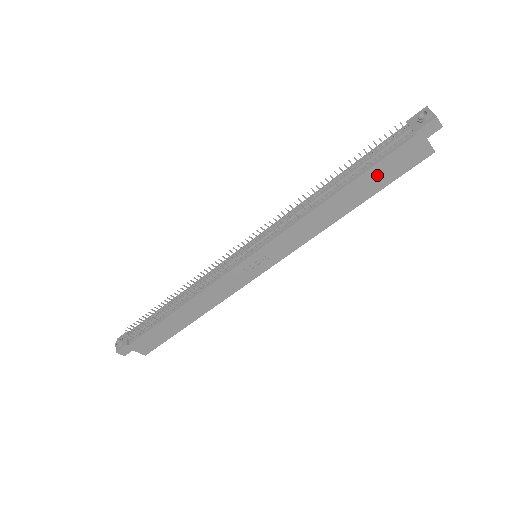
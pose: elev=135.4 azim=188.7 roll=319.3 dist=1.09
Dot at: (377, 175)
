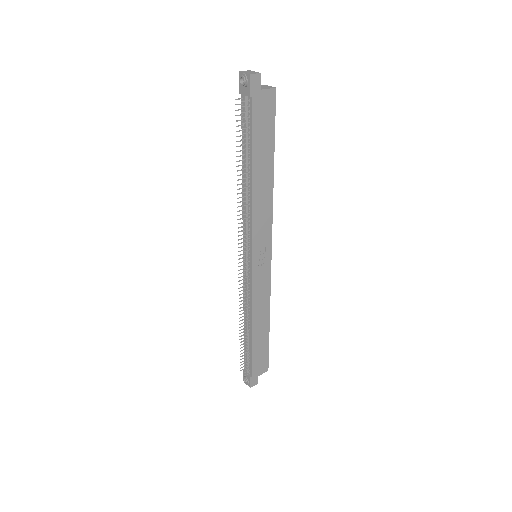
Dot at: (261, 141)
